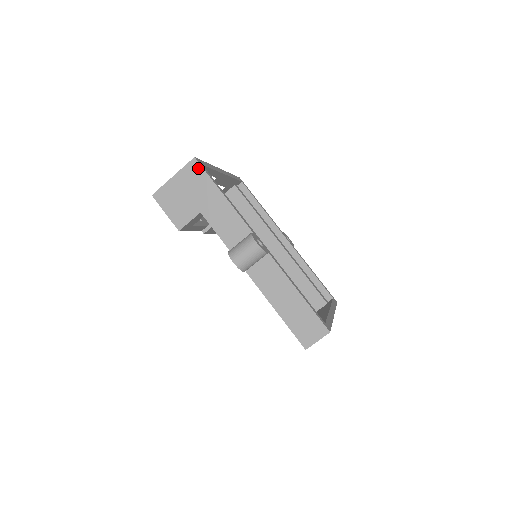
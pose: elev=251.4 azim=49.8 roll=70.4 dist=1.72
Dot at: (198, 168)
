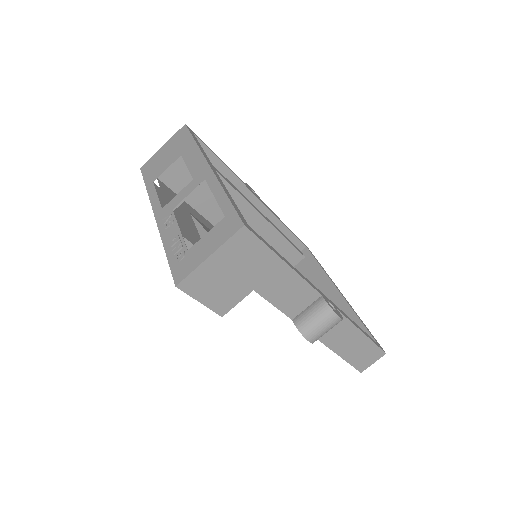
Dot at: (250, 239)
